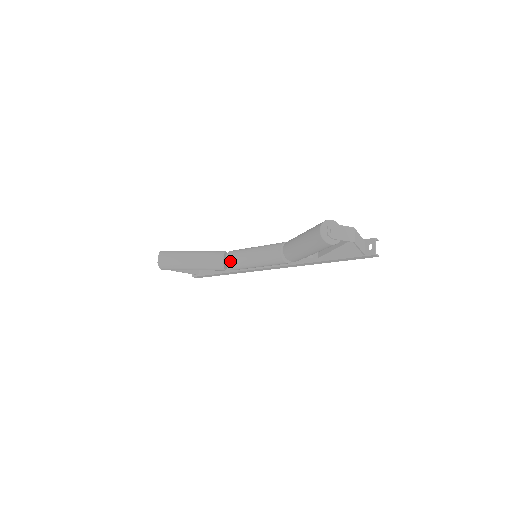
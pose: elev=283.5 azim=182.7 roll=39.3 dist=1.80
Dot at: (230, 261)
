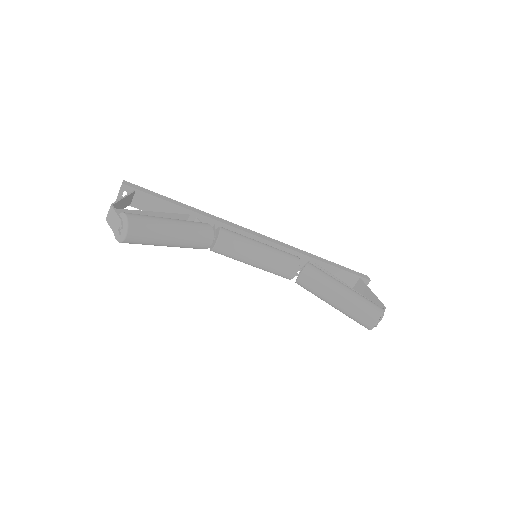
Dot at: (221, 251)
